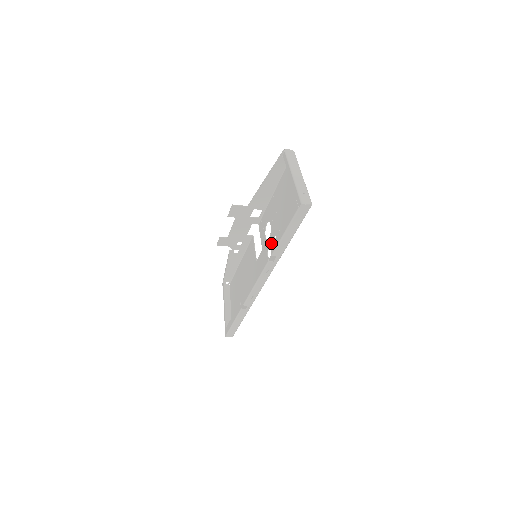
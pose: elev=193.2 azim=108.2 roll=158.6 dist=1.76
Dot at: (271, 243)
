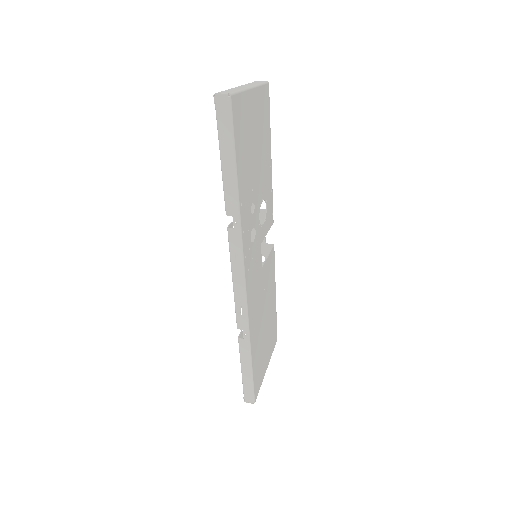
Dot at: (253, 219)
